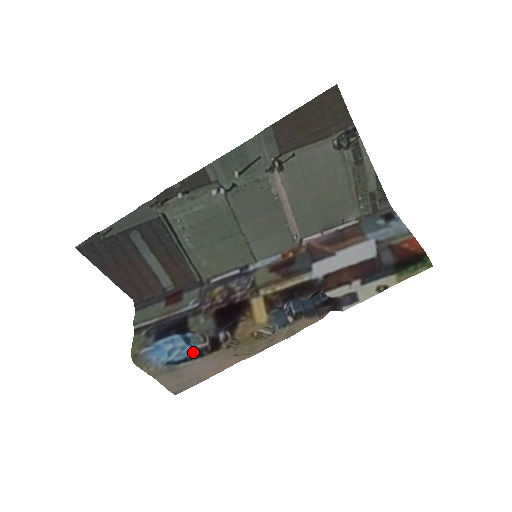
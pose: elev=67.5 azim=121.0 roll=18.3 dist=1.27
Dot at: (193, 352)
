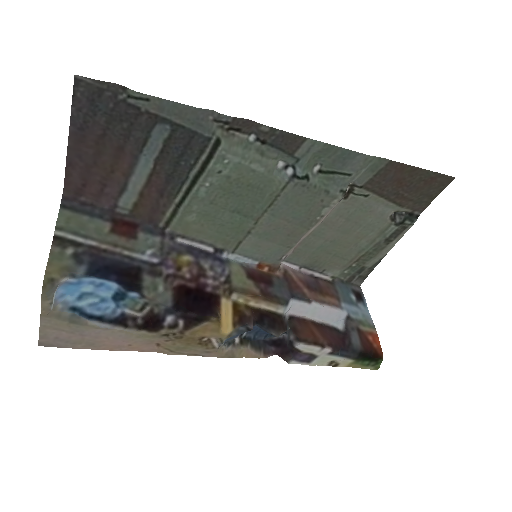
Dot at: (115, 314)
